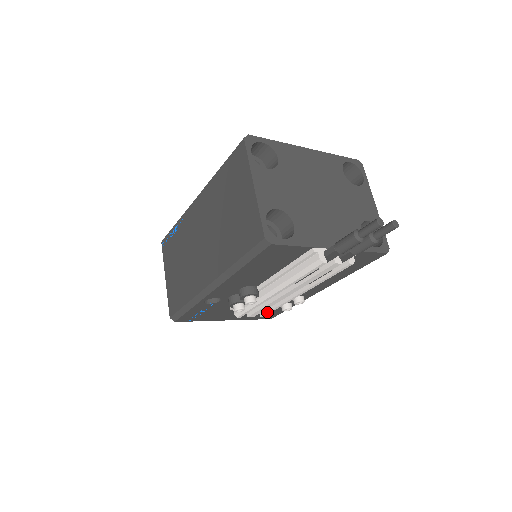
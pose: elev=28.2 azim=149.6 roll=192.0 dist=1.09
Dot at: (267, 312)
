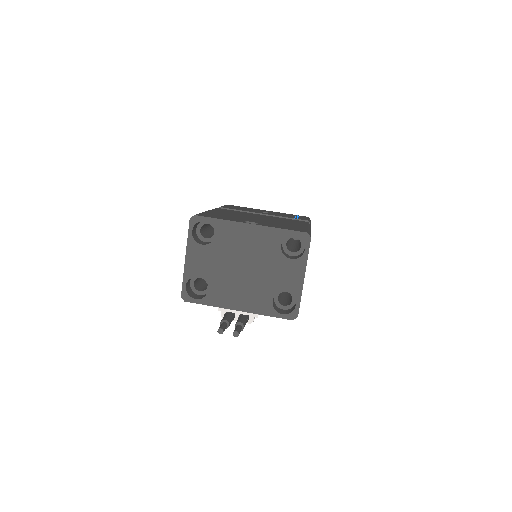
Dot at: occluded
